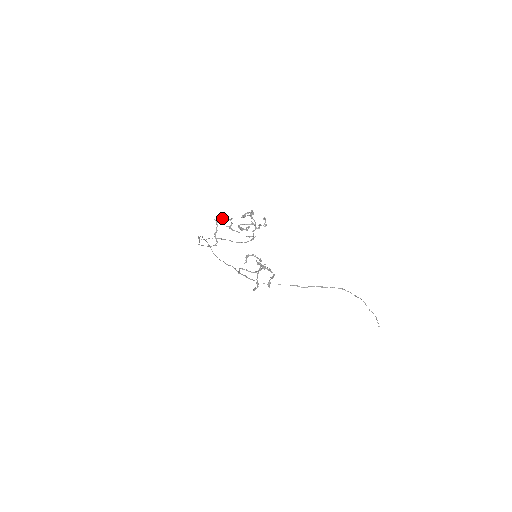
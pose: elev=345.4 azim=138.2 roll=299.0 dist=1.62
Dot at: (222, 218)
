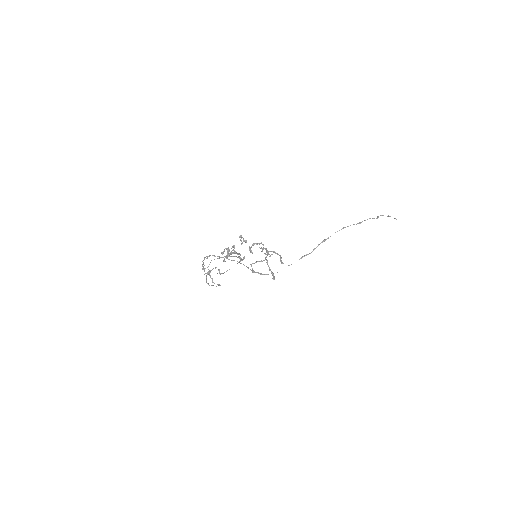
Dot at: occluded
